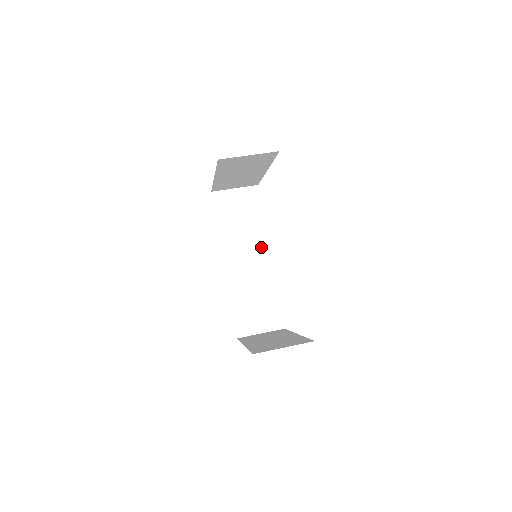
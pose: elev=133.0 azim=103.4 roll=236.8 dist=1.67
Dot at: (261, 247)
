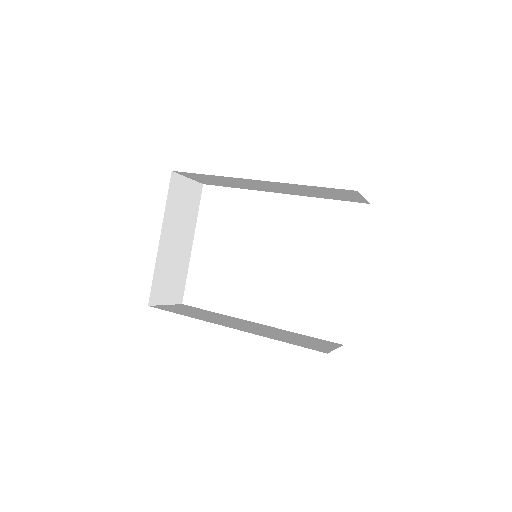
Dot at: (240, 321)
